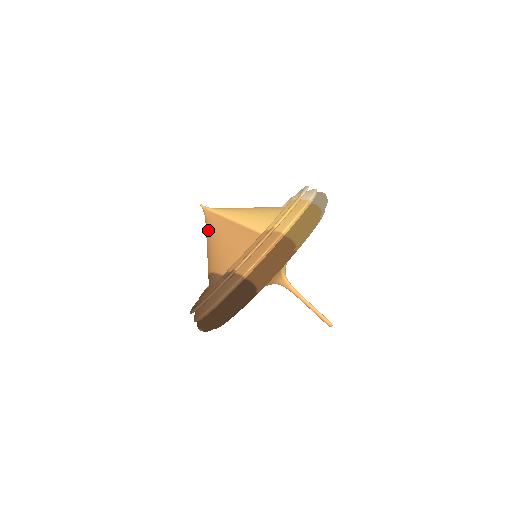
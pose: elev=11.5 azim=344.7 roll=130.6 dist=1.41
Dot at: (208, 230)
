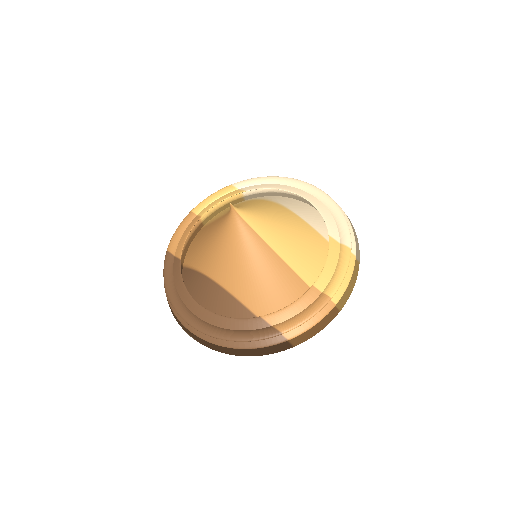
Dot at: (232, 240)
